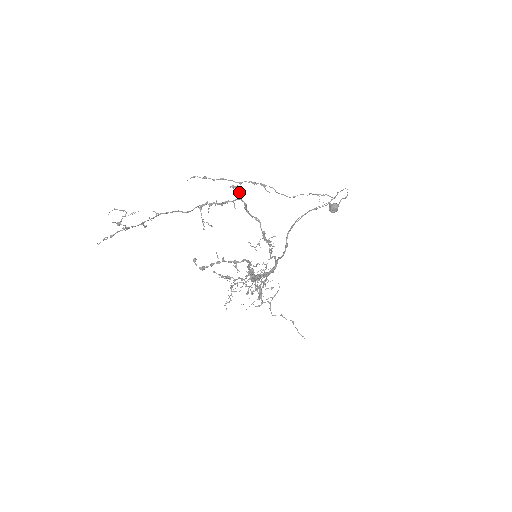
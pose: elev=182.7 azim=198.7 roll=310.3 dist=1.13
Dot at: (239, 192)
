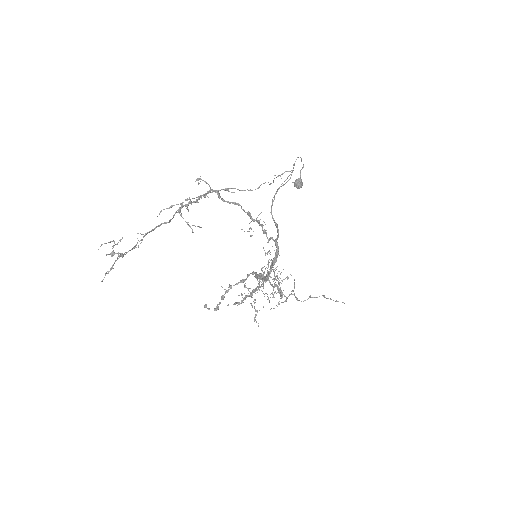
Dot at: (206, 183)
